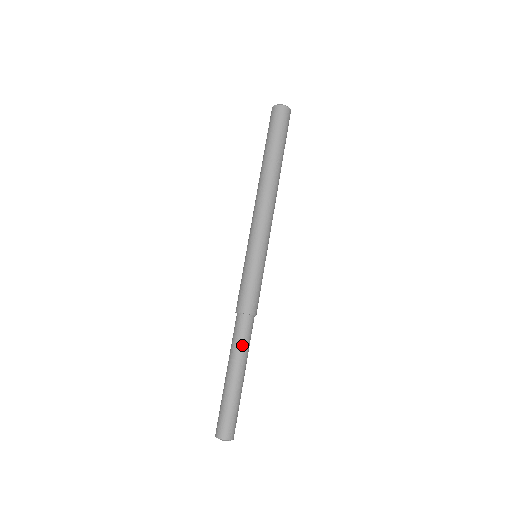
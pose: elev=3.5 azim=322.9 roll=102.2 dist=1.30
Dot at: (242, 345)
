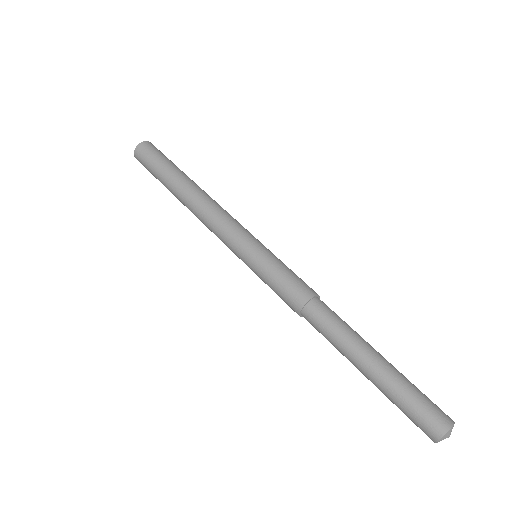
Dot at: (341, 329)
